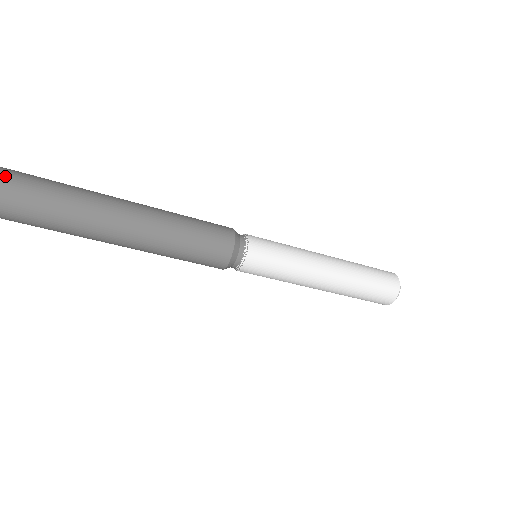
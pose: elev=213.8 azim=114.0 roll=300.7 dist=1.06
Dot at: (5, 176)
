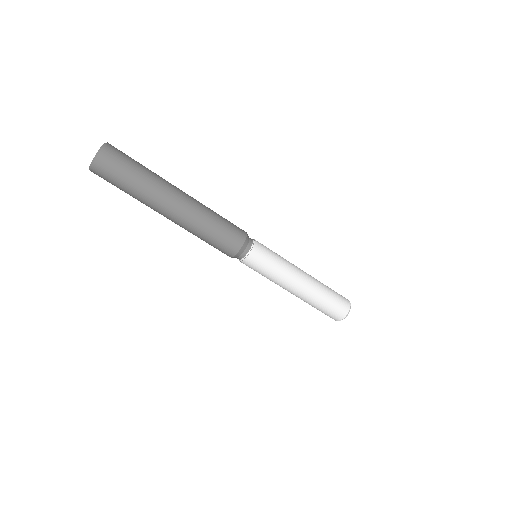
Dot at: occluded
